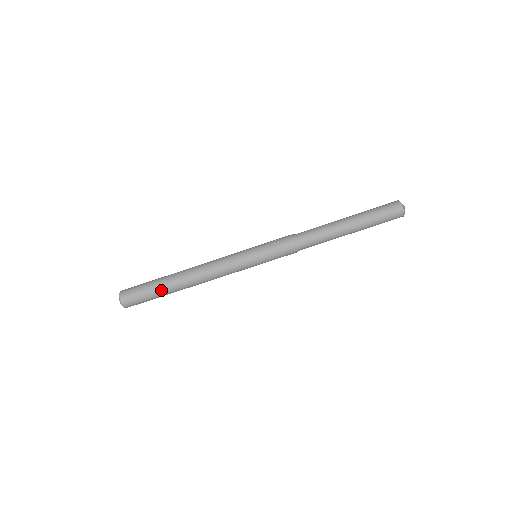
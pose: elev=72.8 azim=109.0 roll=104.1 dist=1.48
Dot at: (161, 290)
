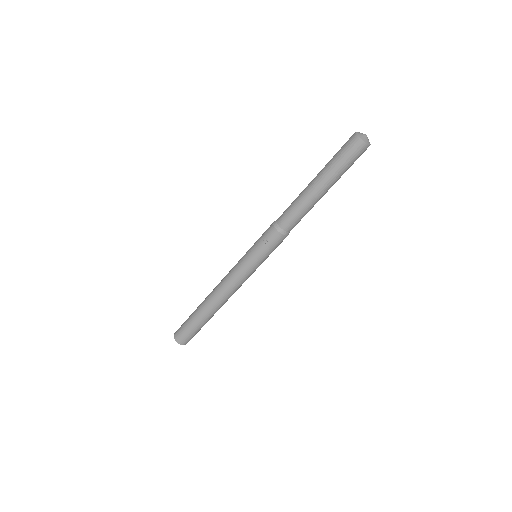
Dot at: (205, 323)
